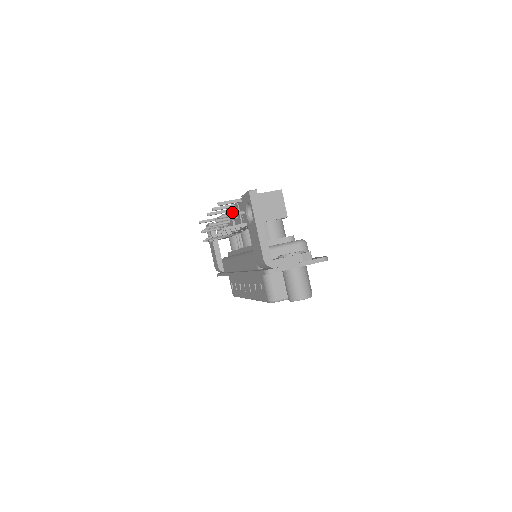
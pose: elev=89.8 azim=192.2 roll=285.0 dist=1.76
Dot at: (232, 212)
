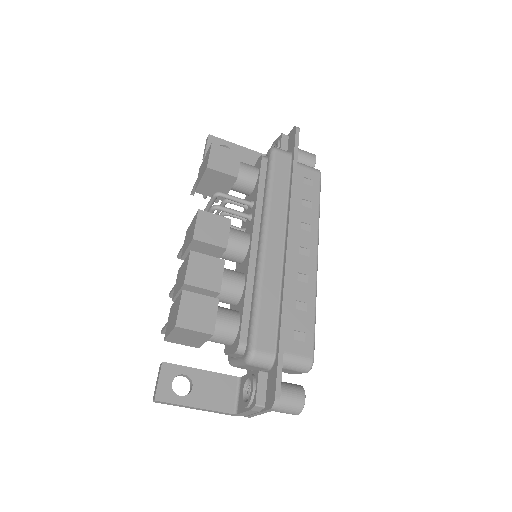
Dot at: occluded
